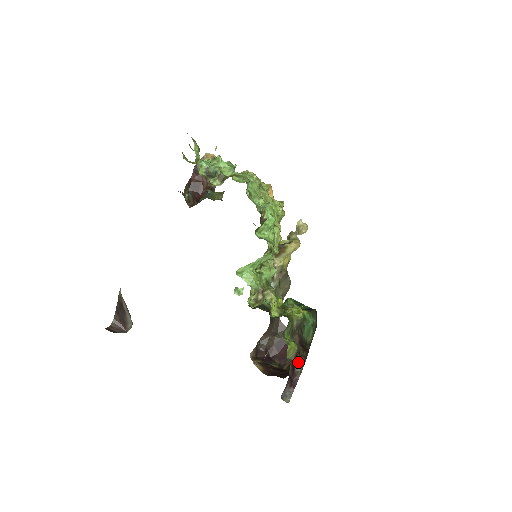
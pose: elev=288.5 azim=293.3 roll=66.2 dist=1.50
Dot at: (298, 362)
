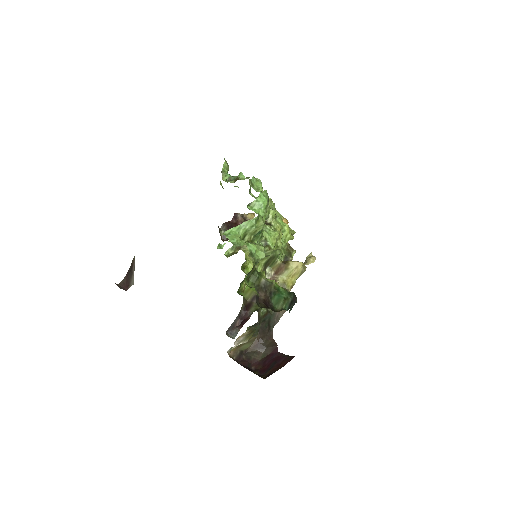
Dot at: (253, 305)
